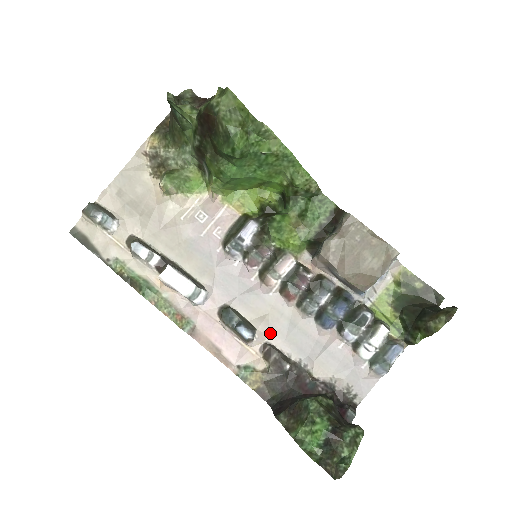
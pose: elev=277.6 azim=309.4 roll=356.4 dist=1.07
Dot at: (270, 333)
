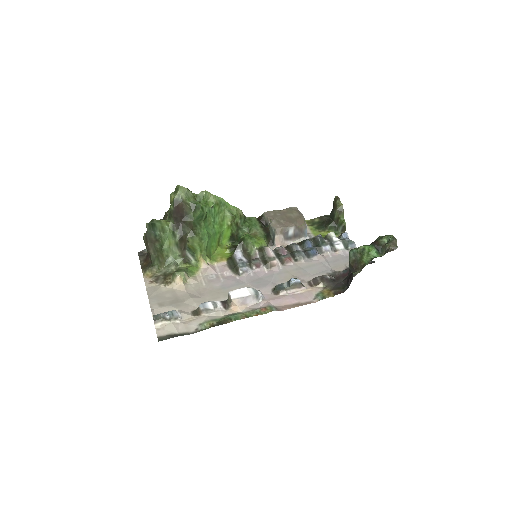
Dot at: (303, 279)
